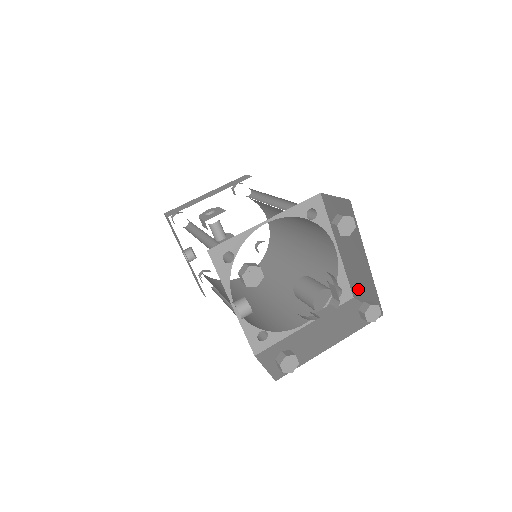
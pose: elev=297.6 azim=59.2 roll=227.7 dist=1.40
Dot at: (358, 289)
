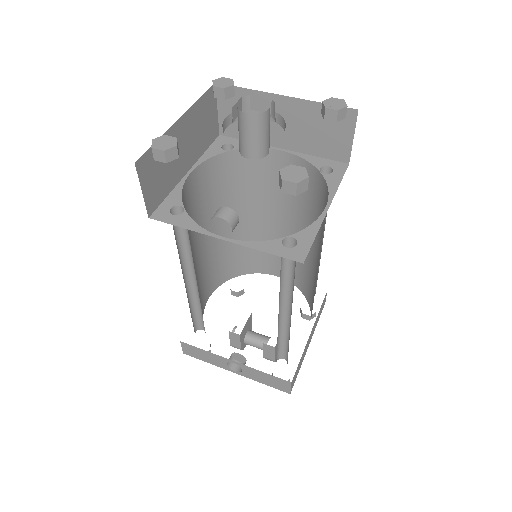
Dot at: (332, 144)
